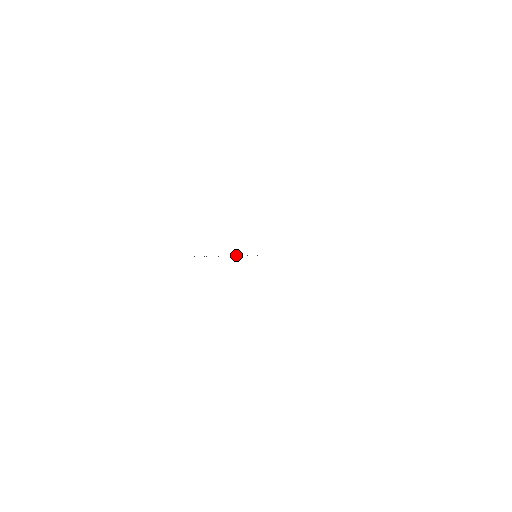
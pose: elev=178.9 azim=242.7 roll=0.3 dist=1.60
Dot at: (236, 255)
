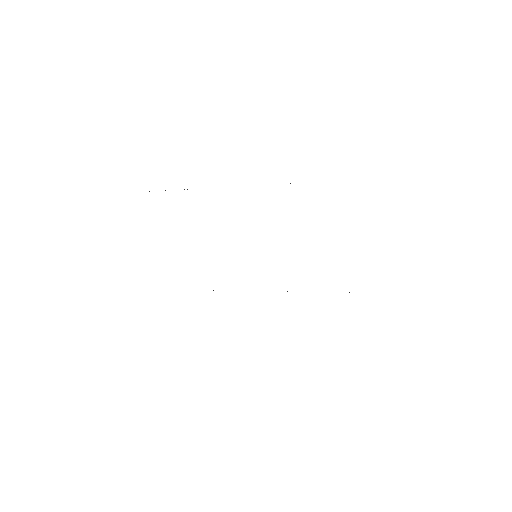
Dot at: occluded
